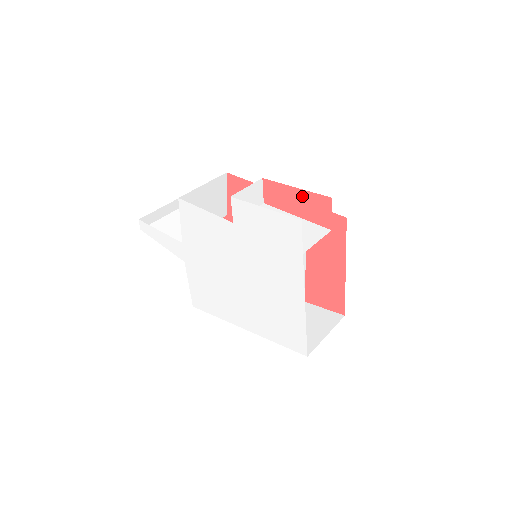
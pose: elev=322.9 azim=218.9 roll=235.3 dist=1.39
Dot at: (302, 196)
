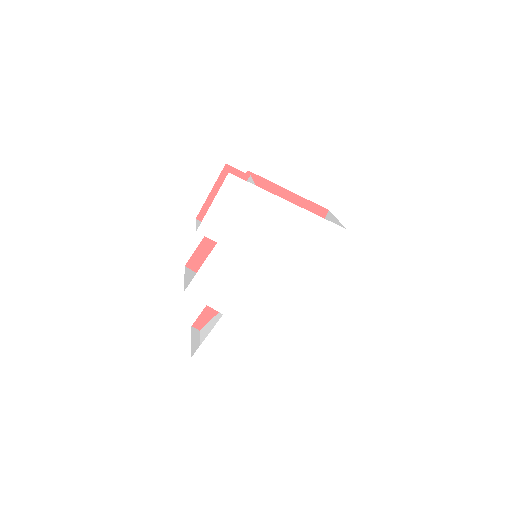
Dot at: (218, 189)
